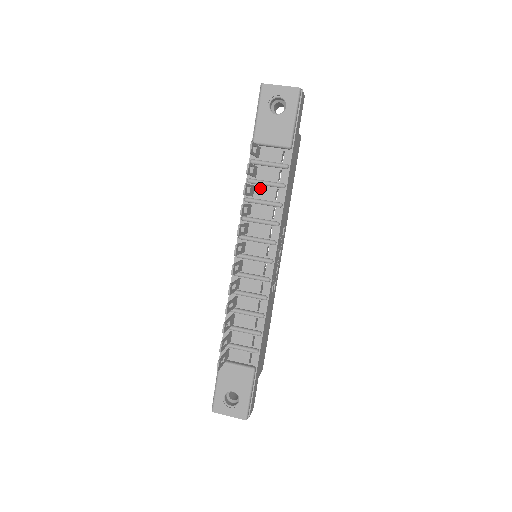
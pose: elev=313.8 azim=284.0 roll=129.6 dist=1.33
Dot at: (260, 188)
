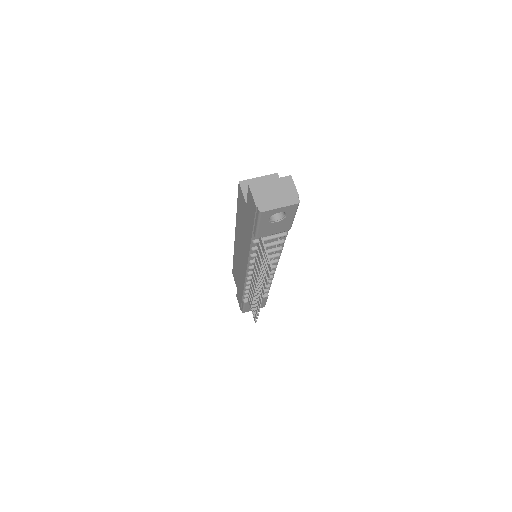
Dot at: occluded
